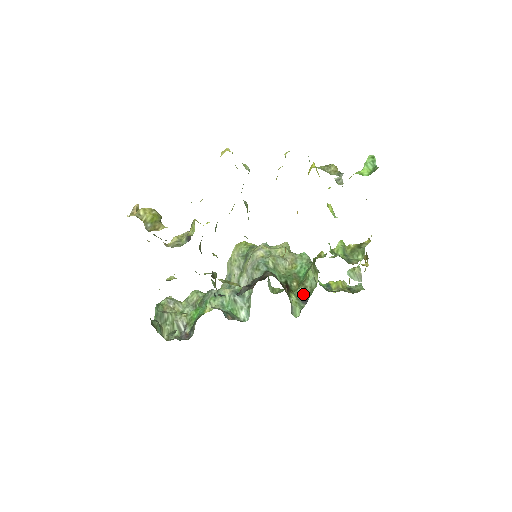
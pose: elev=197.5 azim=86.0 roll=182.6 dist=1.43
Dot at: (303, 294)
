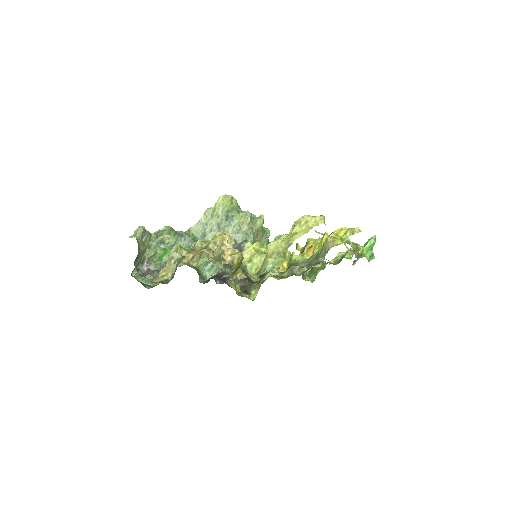
Dot at: occluded
